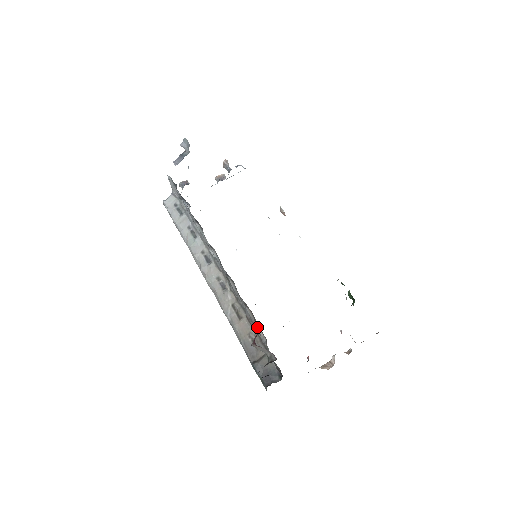
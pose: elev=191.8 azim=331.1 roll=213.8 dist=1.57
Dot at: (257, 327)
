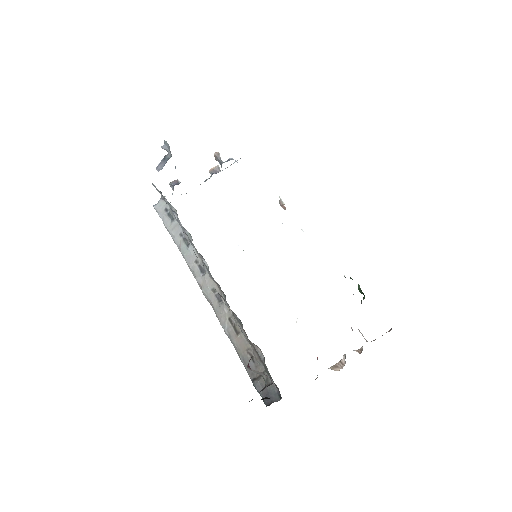
Dot at: occluded
